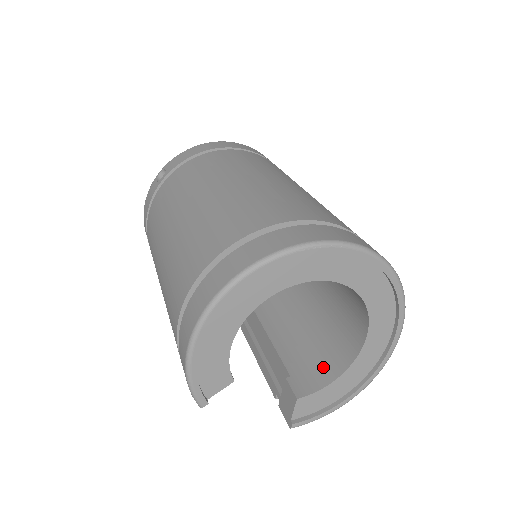
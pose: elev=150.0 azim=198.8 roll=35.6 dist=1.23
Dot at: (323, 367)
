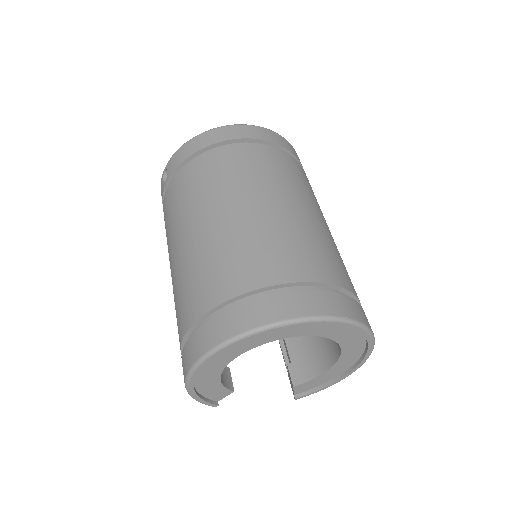
Dot at: (316, 358)
